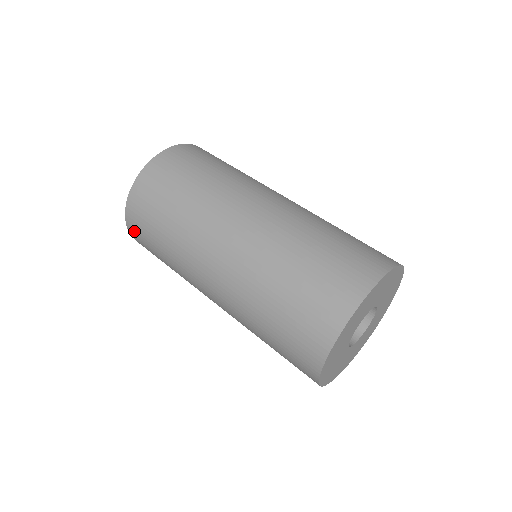
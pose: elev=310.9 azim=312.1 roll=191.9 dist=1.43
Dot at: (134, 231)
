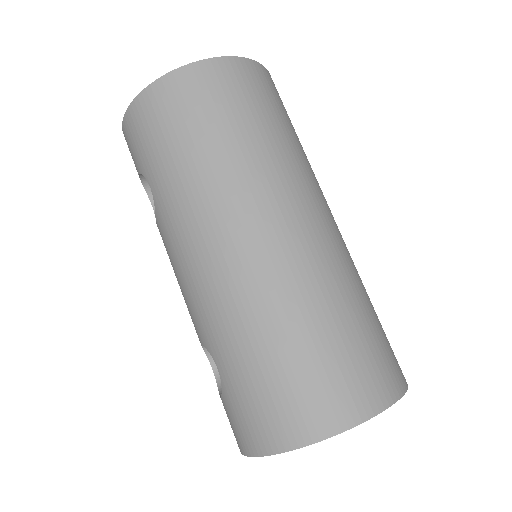
Dot at: (150, 105)
